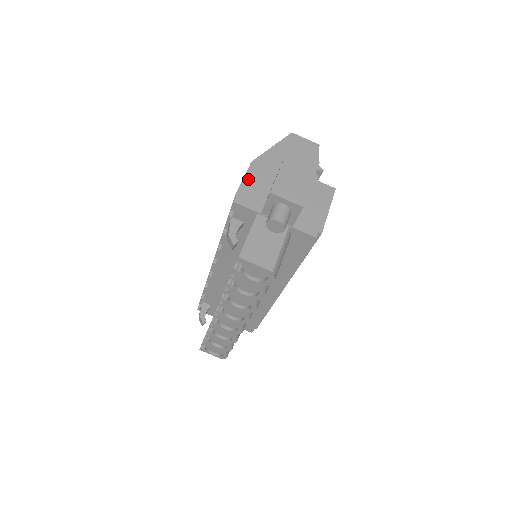
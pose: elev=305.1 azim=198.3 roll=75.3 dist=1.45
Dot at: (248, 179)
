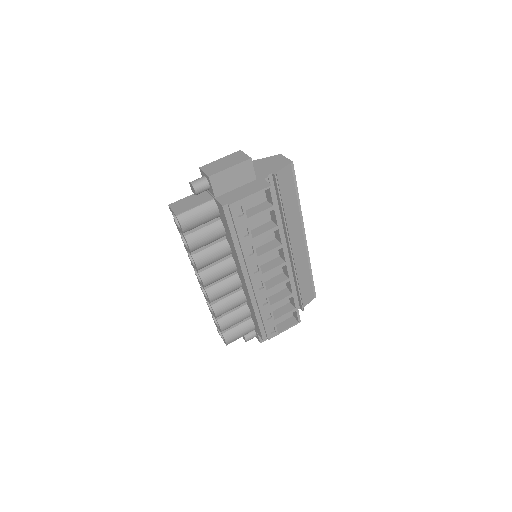
Dot at: occluded
